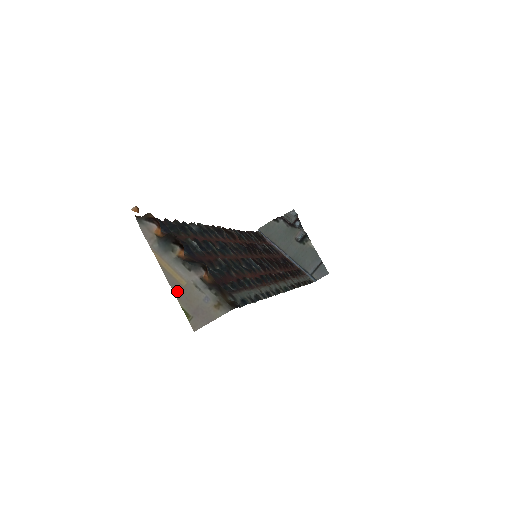
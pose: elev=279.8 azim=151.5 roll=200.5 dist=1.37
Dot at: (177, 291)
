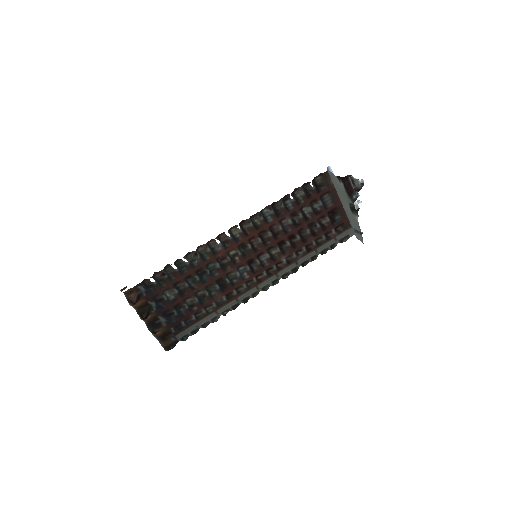
Dot at: occluded
